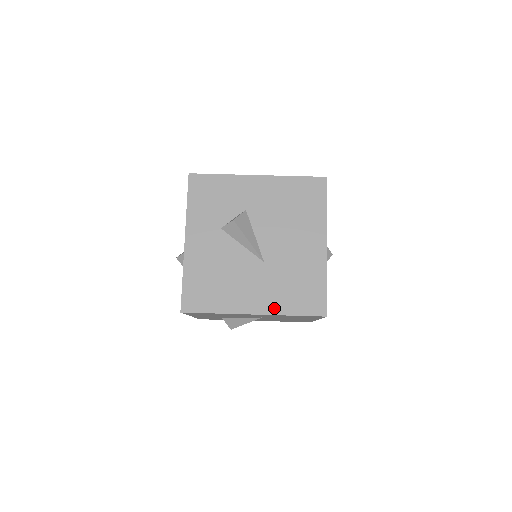
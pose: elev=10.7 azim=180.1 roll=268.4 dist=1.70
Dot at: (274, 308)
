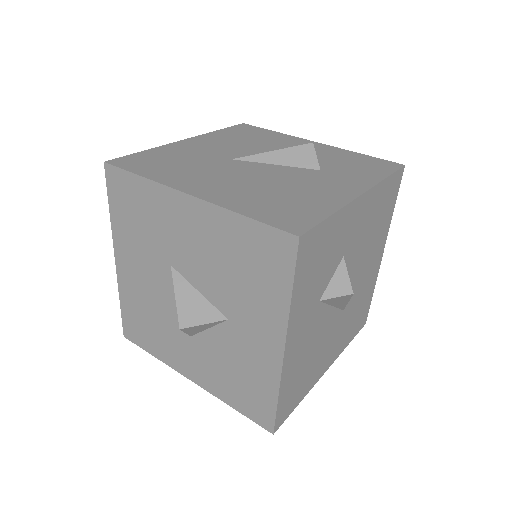
Dot at: (340, 350)
